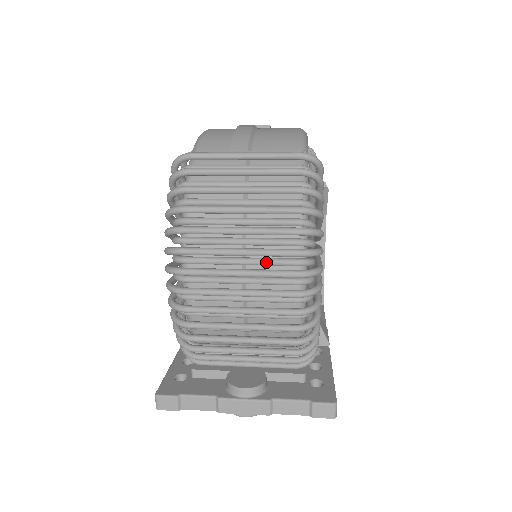
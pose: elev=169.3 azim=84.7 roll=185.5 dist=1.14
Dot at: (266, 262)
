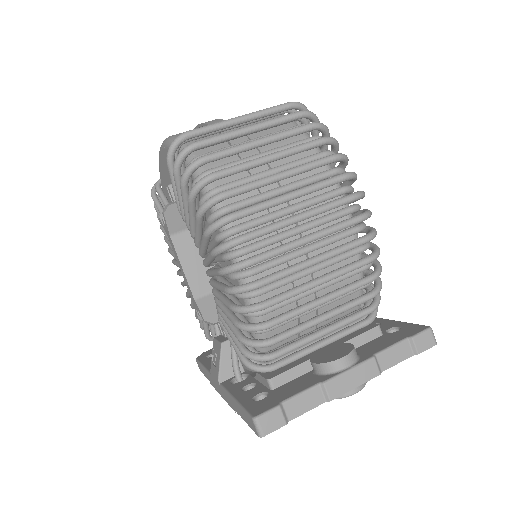
Dot at: (316, 199)
